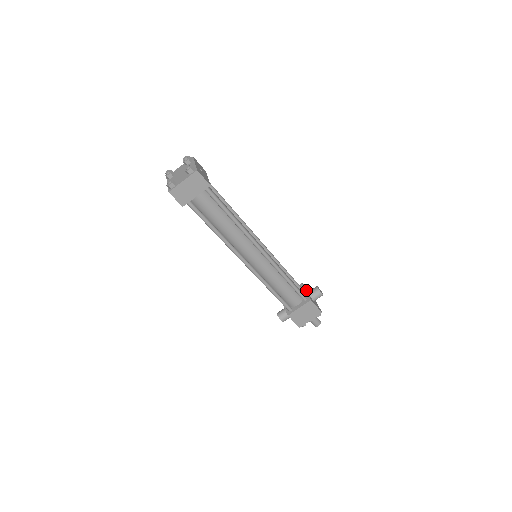
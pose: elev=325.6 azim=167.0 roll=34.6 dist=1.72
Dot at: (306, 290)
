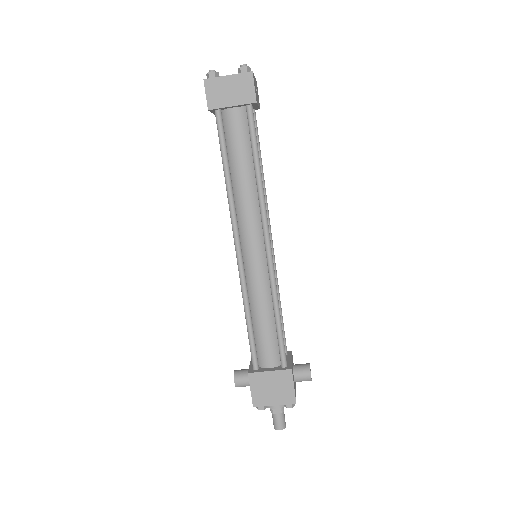
Dot at: (292, 359)
